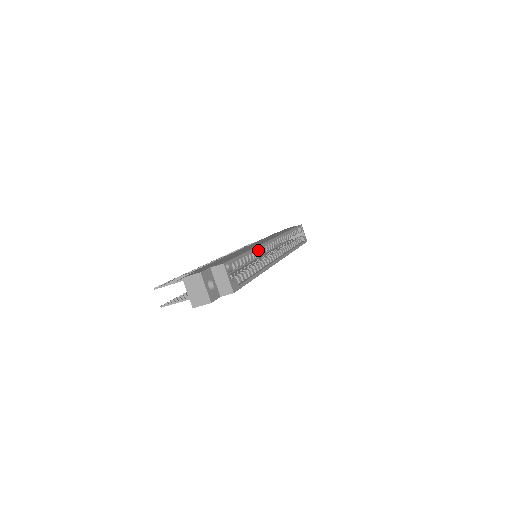
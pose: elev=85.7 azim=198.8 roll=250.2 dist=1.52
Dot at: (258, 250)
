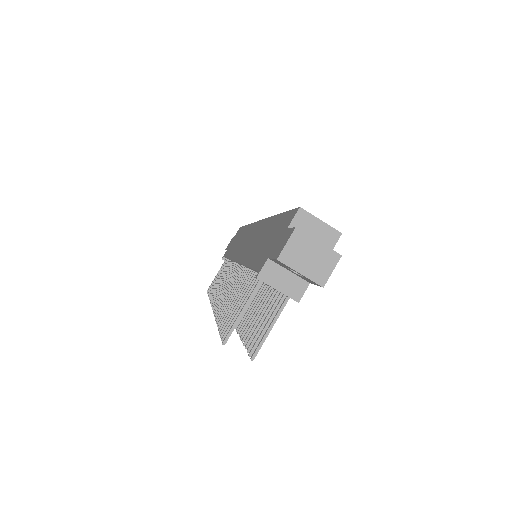
Dot at: occluded
